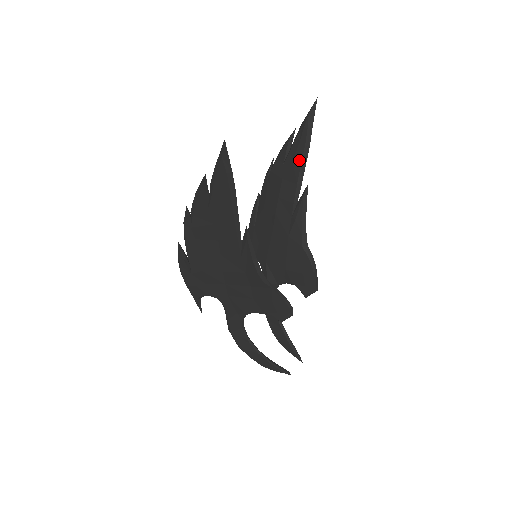
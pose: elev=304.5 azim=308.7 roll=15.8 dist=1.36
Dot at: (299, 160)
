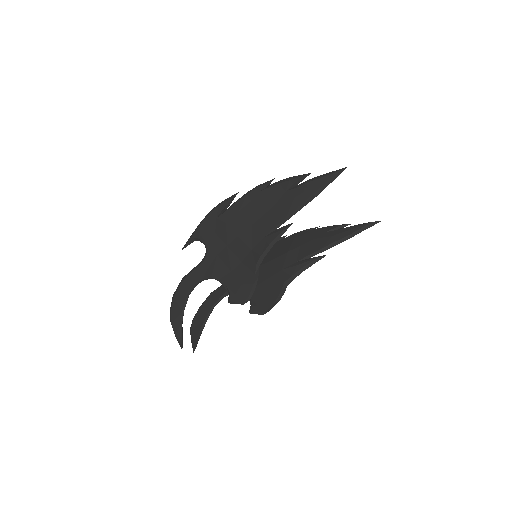
Dot at: (337, 238)
